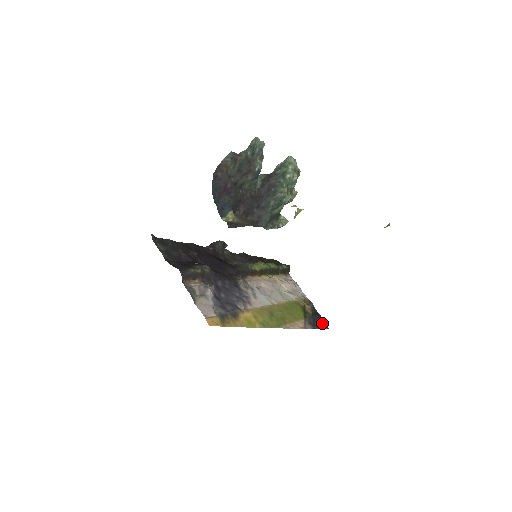
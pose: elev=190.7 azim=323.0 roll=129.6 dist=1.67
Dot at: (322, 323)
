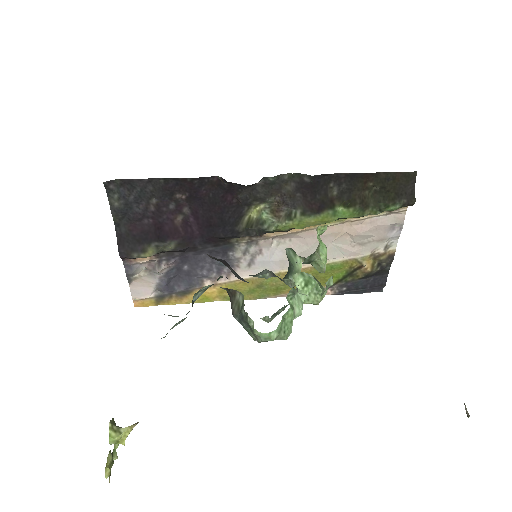
Dot at: (370, 288)
